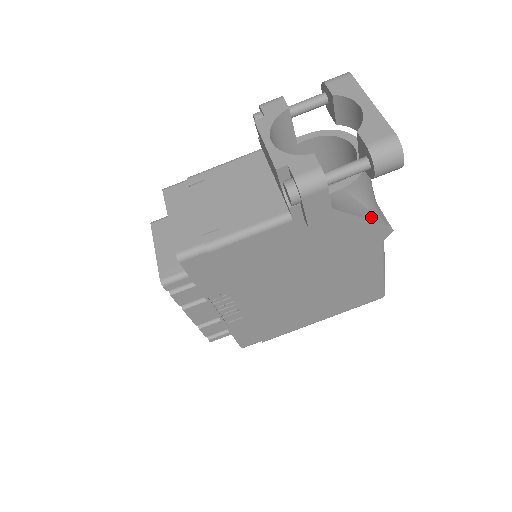
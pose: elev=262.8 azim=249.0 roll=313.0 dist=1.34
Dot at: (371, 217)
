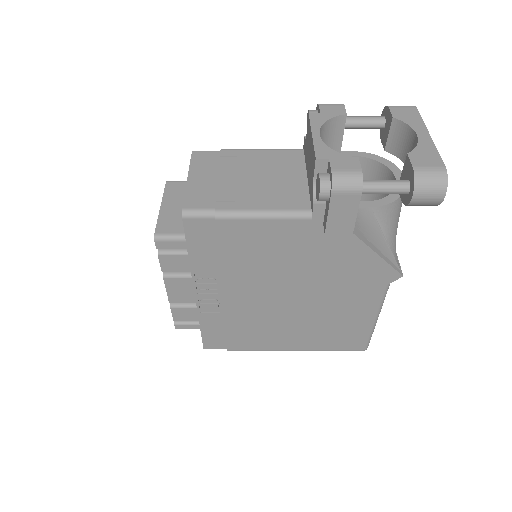
Dot at: (387, 253)
